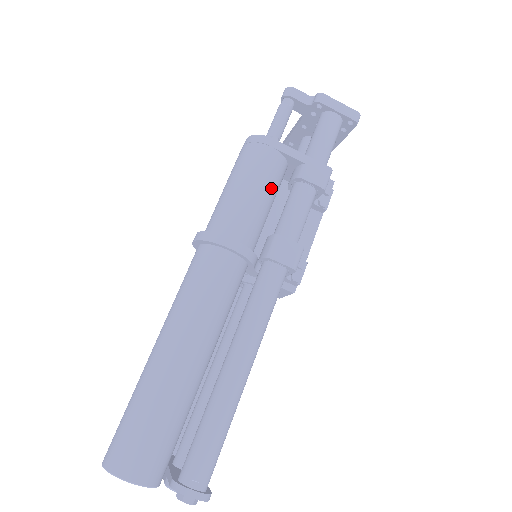
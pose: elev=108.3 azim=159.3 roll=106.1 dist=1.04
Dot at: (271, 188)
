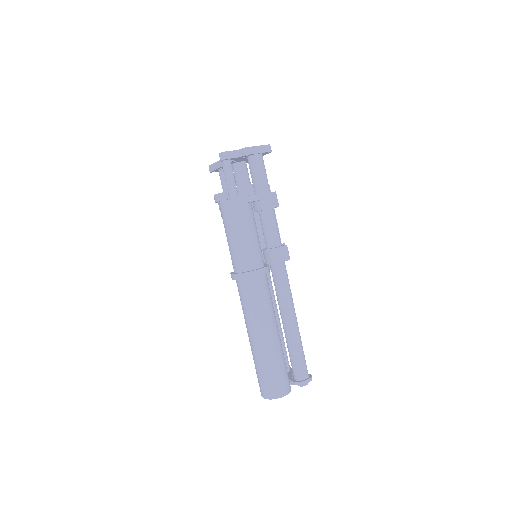
Dot at: (255, 226)
